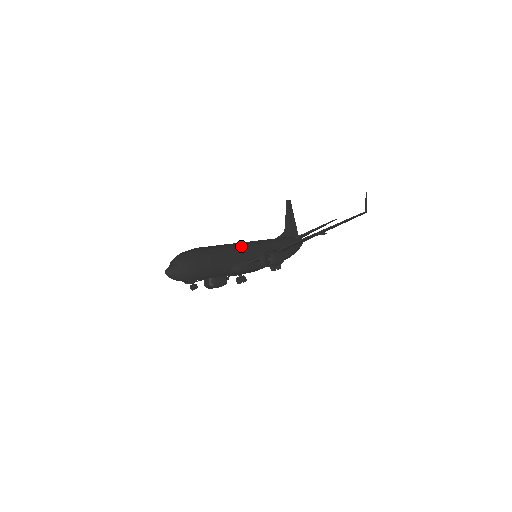
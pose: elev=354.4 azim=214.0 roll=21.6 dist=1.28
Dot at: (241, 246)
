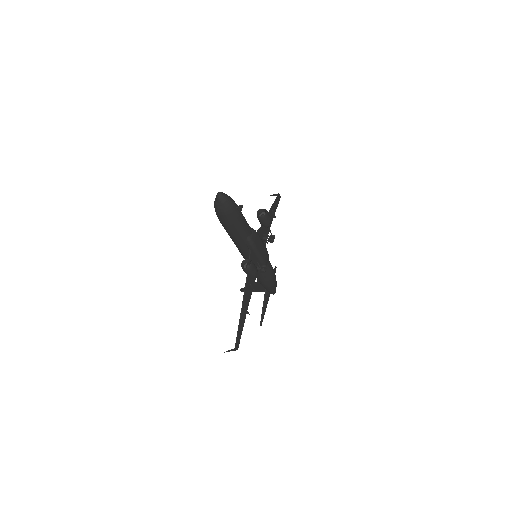
Dot at: occluded
